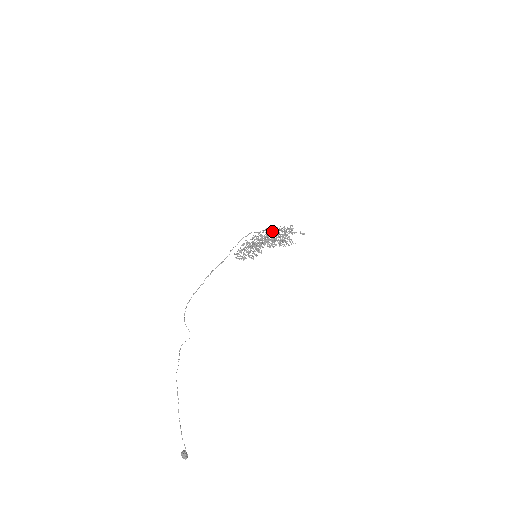
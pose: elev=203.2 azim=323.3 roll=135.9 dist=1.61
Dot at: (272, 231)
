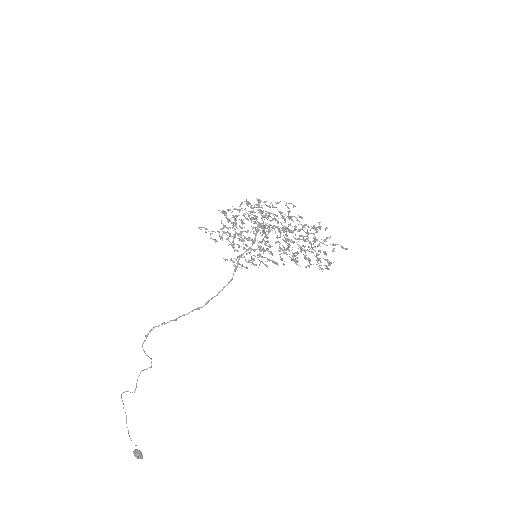
Dot at: occluded
